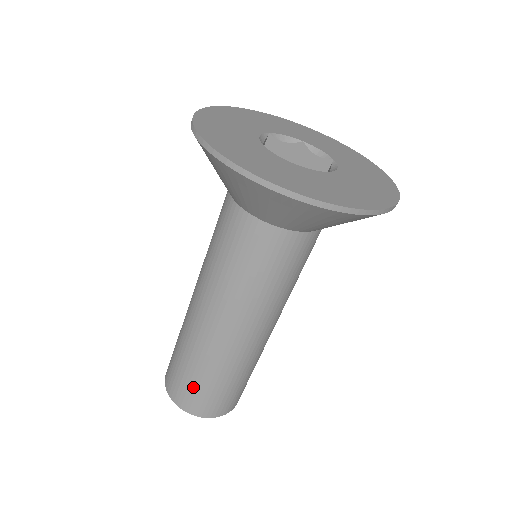
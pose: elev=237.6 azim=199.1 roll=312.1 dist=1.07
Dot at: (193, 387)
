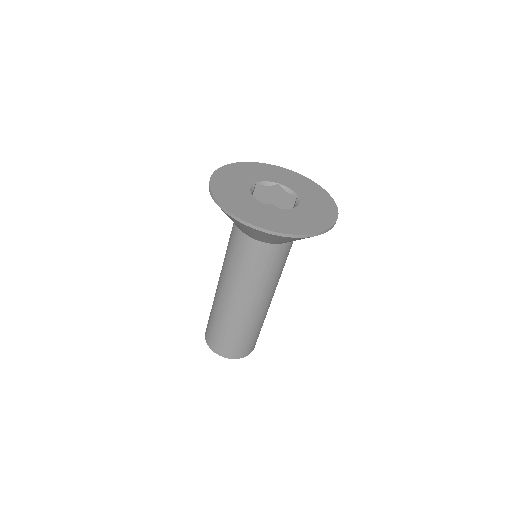
Dot at: (224, 340)
